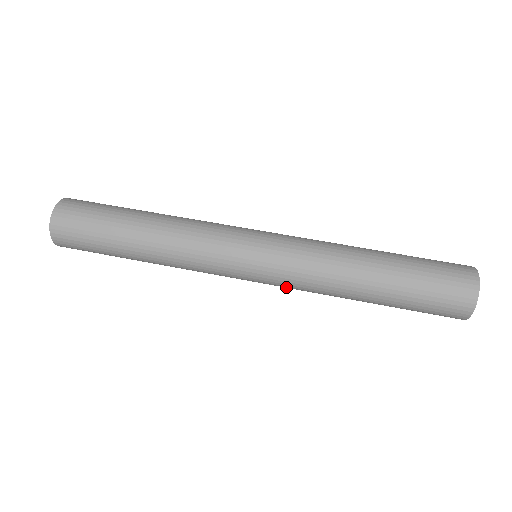
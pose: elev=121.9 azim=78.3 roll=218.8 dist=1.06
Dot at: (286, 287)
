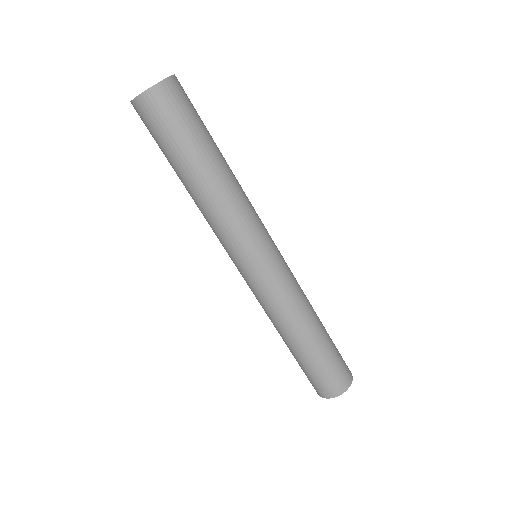
Dot at: occluded
